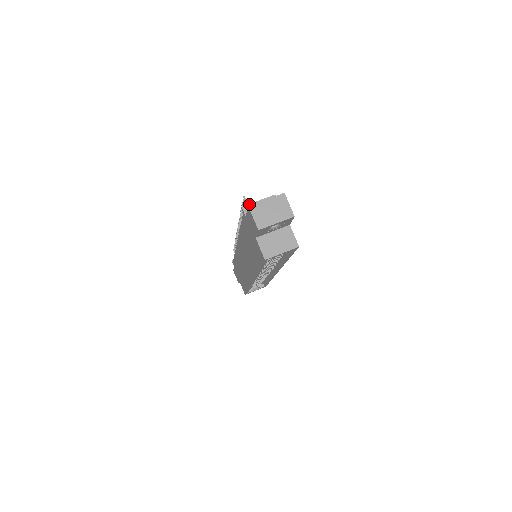
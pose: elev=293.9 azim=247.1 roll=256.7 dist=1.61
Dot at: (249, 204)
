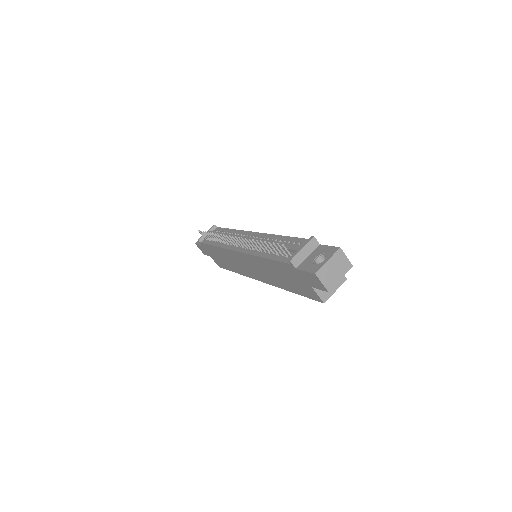
Dot at: (295, 256)
